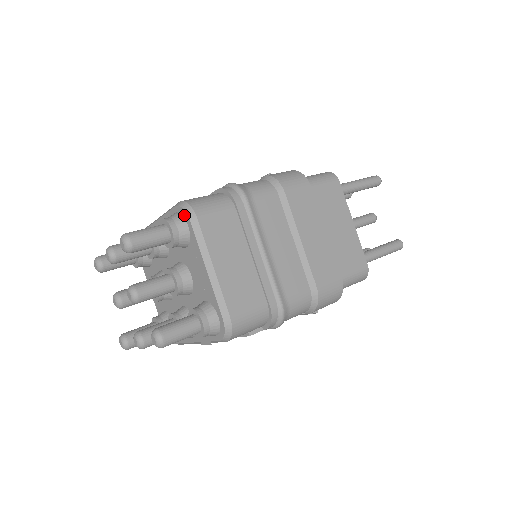
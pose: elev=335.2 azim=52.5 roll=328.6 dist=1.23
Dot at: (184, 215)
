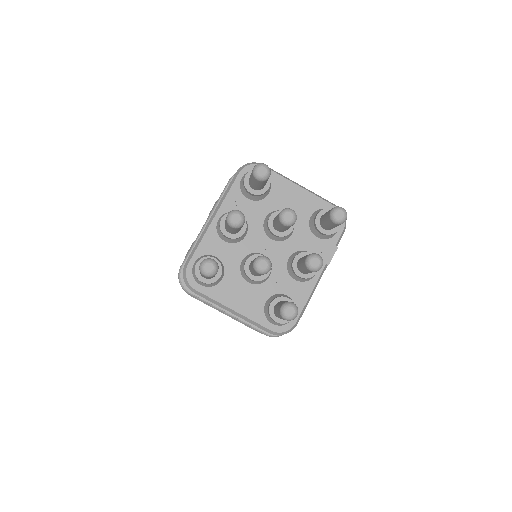
Dot at: occluded
